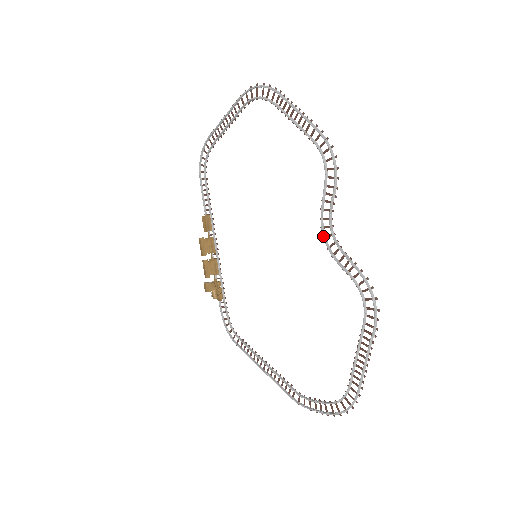
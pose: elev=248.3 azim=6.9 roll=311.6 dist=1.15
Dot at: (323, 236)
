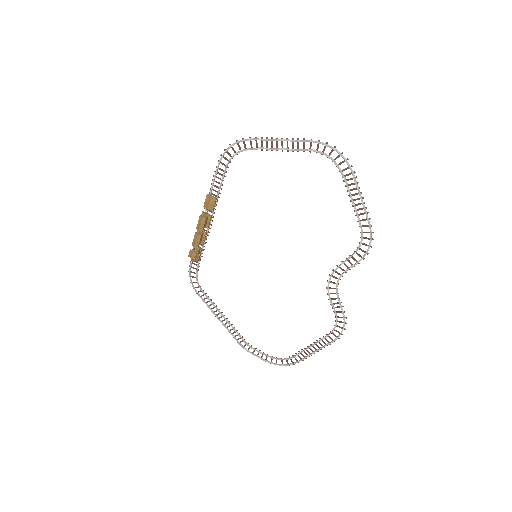
Dot at: (329, 281)
